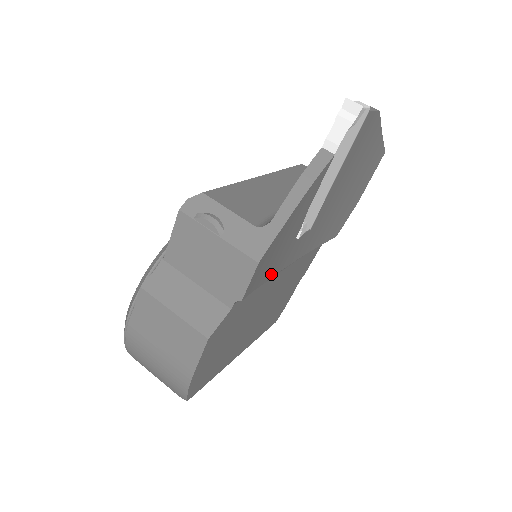
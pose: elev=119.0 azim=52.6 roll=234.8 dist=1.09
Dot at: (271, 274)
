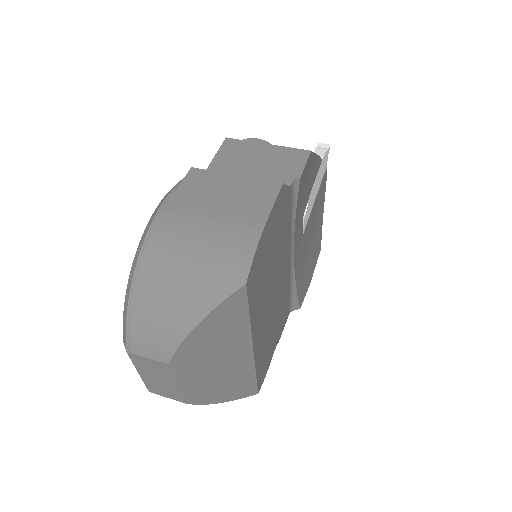
Dot at: (296, 220)
